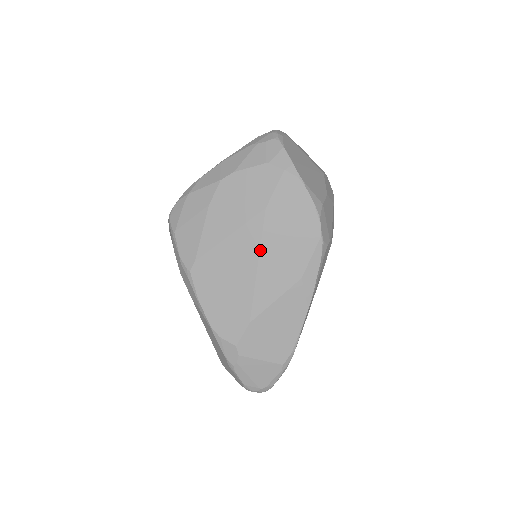
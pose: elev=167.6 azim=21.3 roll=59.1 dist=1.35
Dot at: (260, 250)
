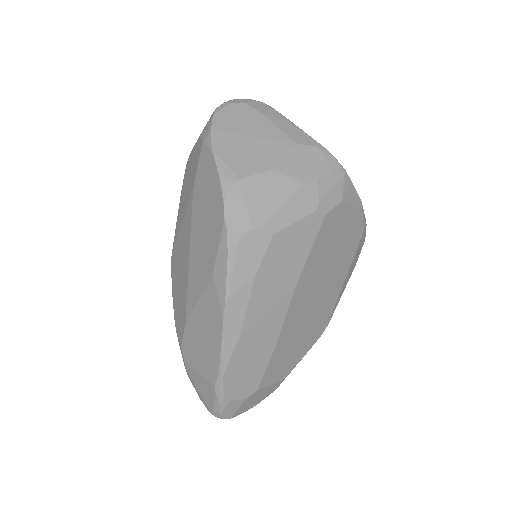
Dot at: (190, 238)
